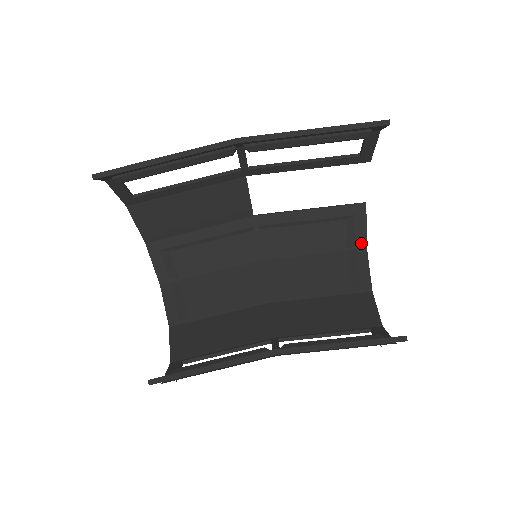
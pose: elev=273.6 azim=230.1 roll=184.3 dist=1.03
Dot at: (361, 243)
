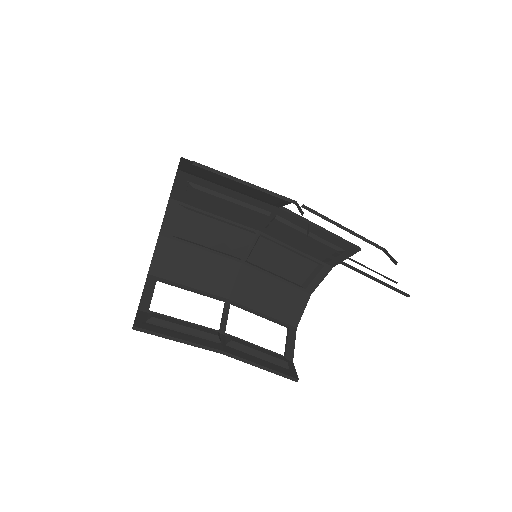
Dot at: (333, 263)
